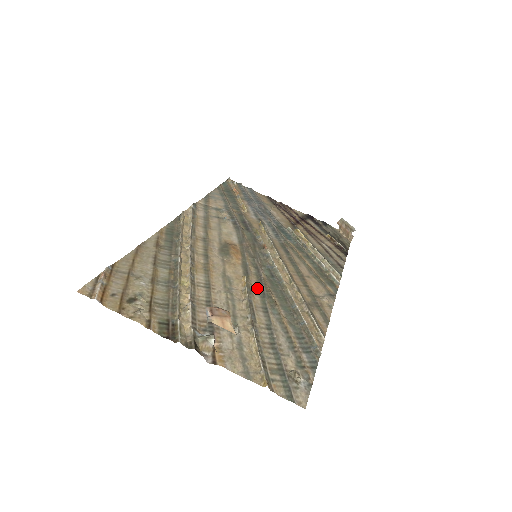
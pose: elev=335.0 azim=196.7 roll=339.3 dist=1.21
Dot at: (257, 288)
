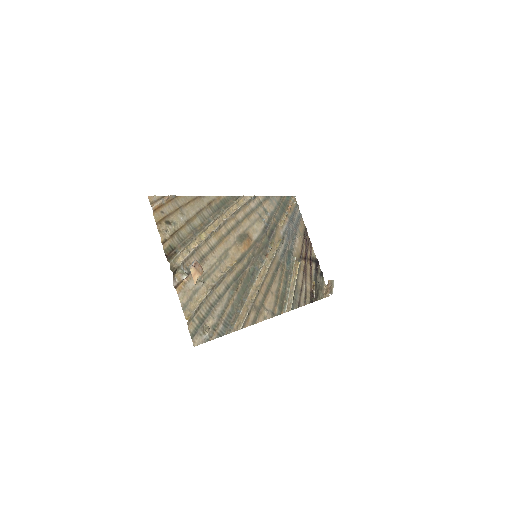
Dot at: (237, 273)
